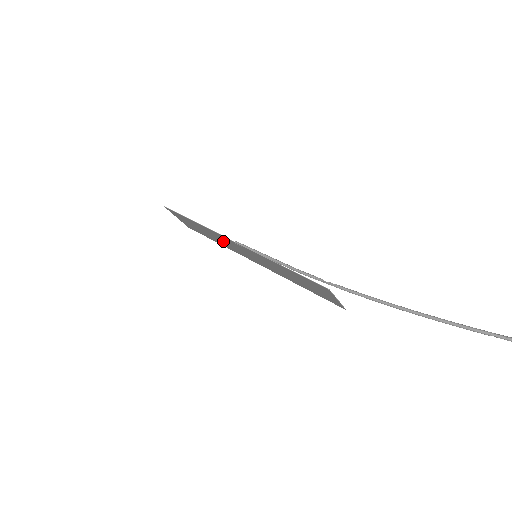
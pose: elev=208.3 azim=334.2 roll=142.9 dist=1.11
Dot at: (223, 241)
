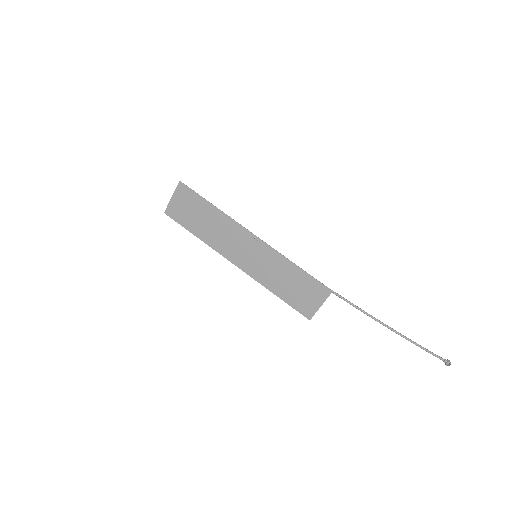
Dot at: (223, 234)
